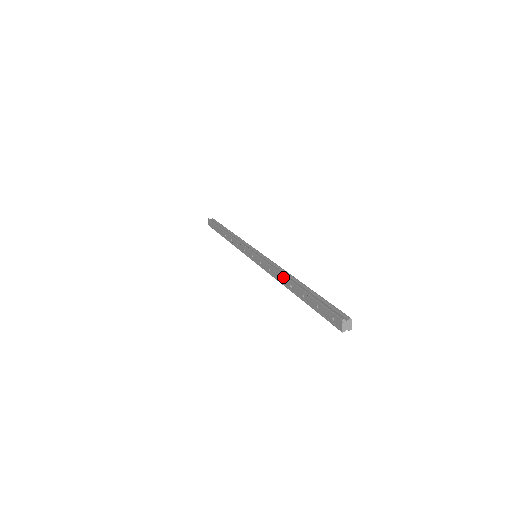
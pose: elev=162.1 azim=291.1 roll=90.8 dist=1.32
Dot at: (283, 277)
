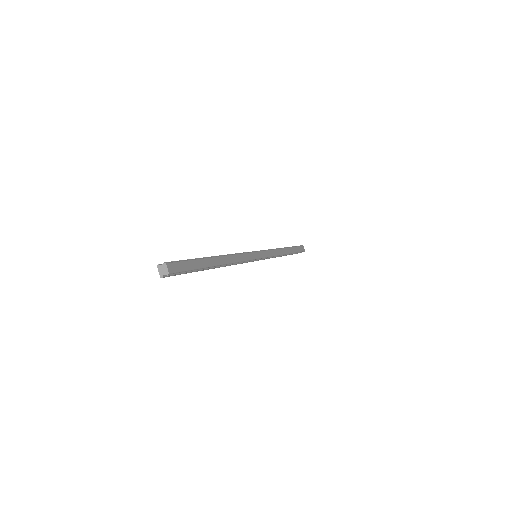
Dot at: occluded
